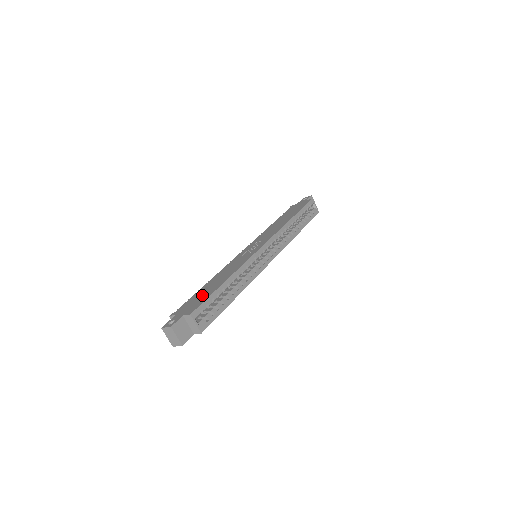
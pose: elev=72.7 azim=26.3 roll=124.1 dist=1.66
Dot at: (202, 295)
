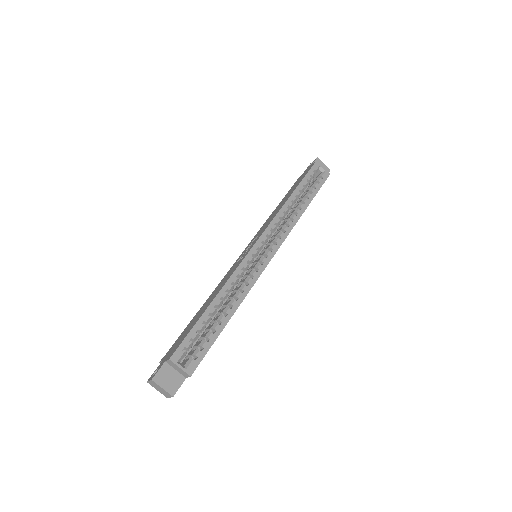
Dot at: (188, 328)
